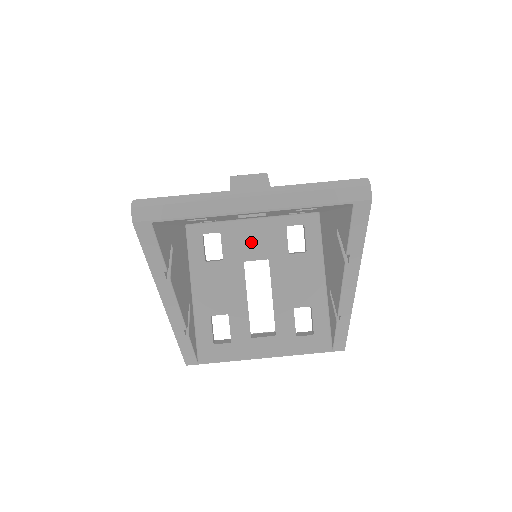
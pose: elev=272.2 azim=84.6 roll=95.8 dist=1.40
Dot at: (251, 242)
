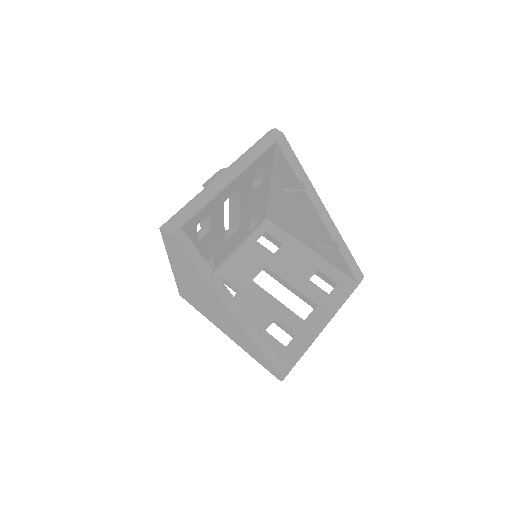
Dot at: (245, 266)
